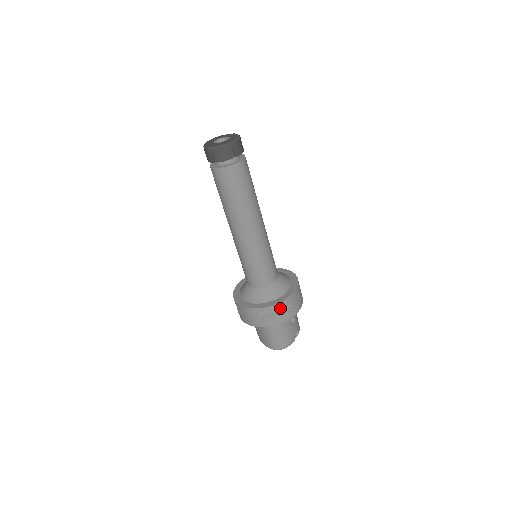
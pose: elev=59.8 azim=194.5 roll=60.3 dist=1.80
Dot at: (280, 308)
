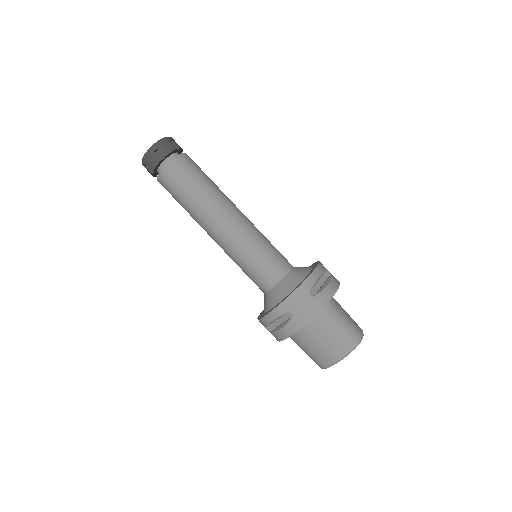
Dot at: (321, 274)
